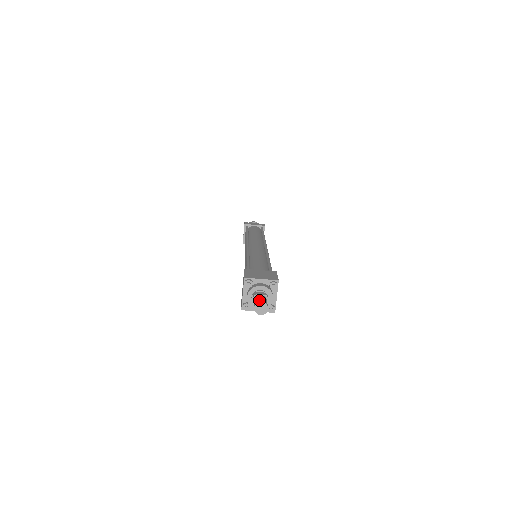
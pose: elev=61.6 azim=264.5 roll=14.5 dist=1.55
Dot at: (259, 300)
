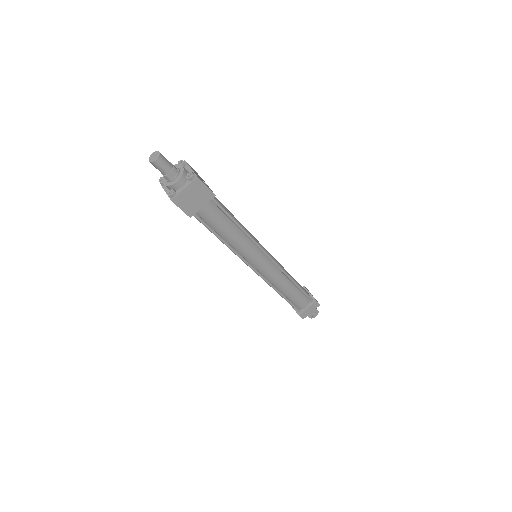
Dot at: occluded
